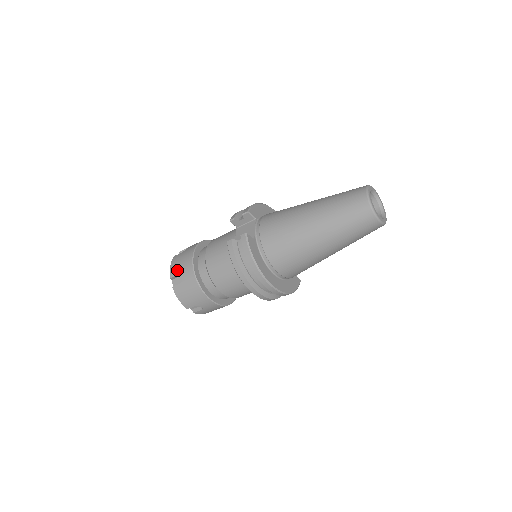
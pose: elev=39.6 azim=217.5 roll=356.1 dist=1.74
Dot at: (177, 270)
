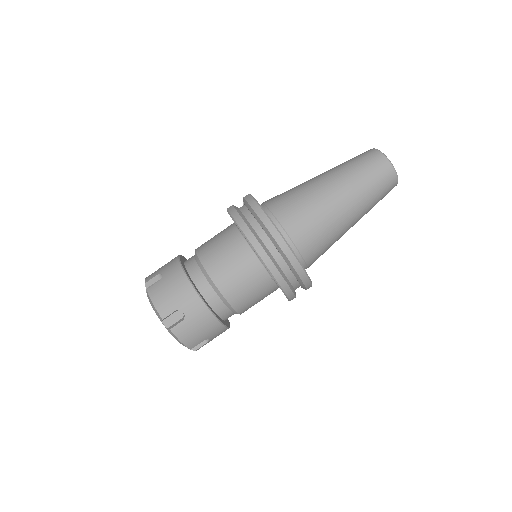
Dot at: (156, 272)
